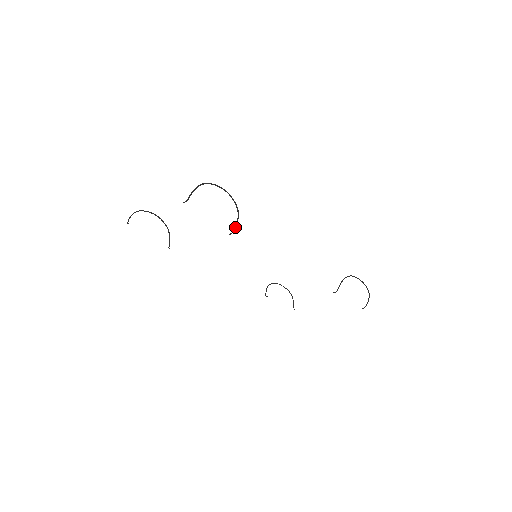
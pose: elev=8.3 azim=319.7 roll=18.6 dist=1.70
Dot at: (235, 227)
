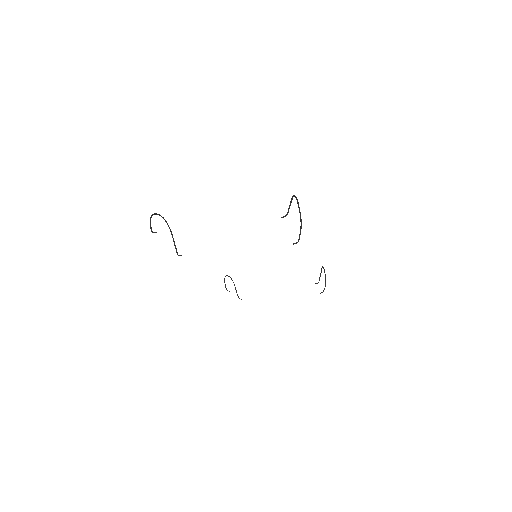
Dot at: occluded
